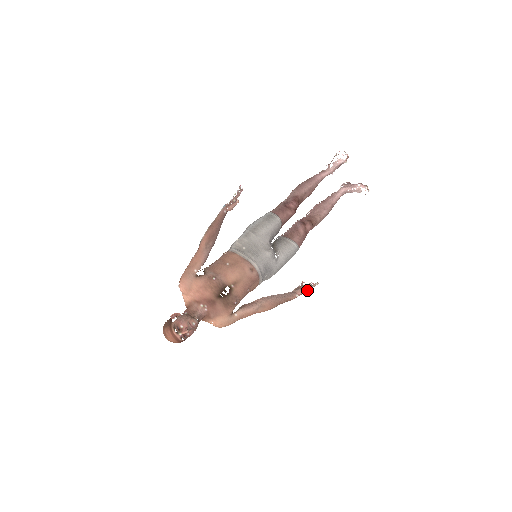
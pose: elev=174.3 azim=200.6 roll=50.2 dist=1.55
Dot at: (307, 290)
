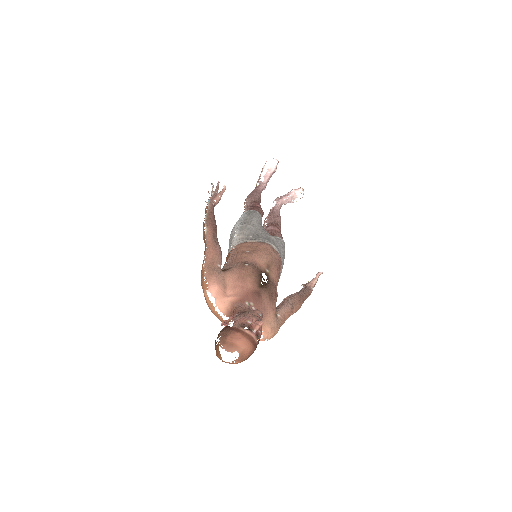
Dot at: occluded
